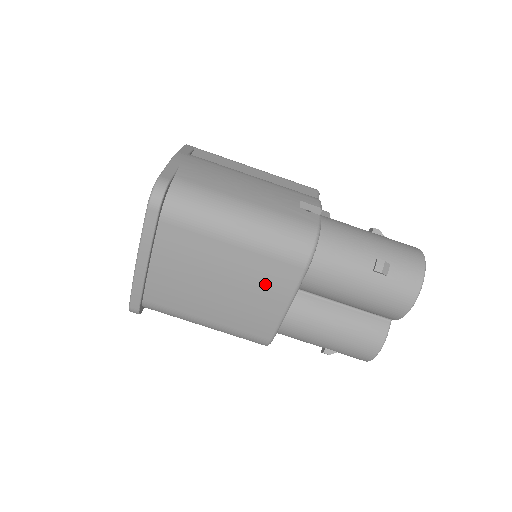
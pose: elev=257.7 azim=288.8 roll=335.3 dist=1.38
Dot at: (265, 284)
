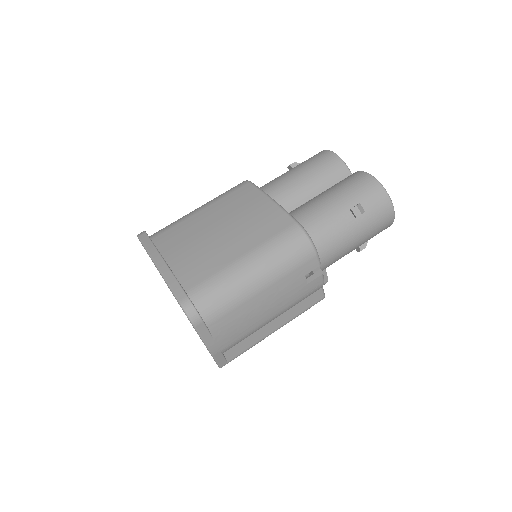
Dot at: (241, 204)
